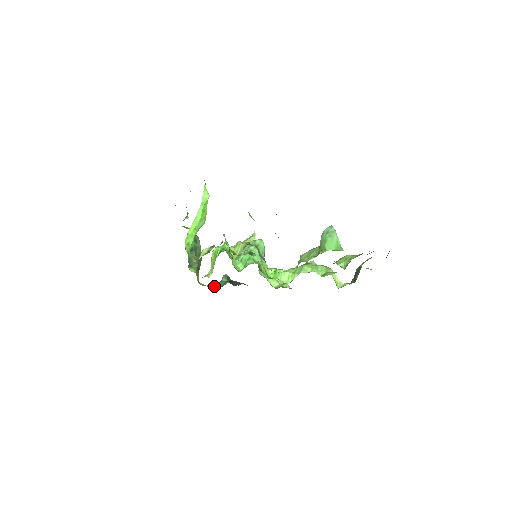
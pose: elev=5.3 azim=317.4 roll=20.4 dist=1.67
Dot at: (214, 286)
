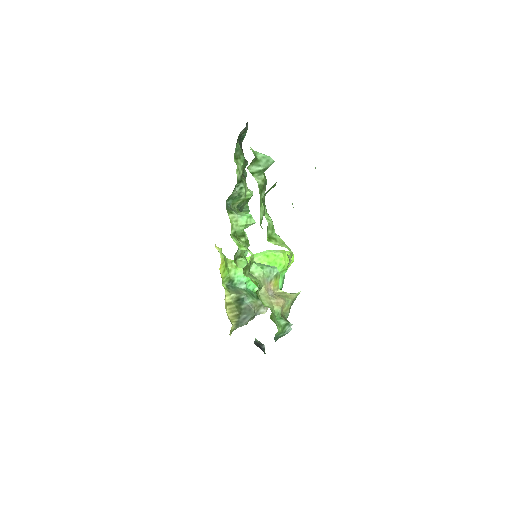
Dot at: occluded
